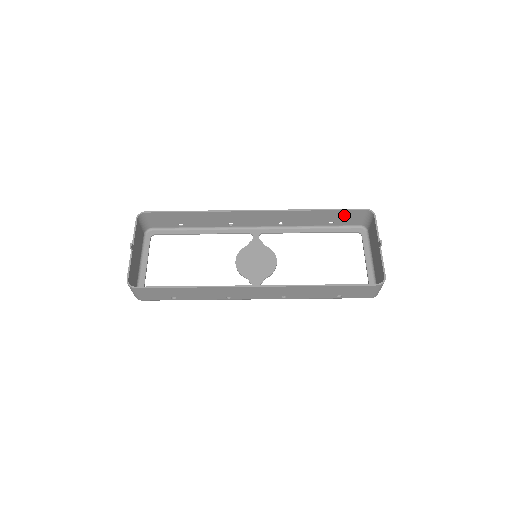
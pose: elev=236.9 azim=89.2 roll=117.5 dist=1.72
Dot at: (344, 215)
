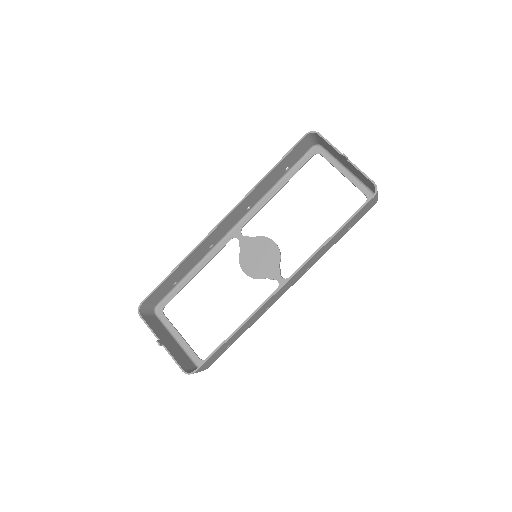
Dot at: (292, 155)
